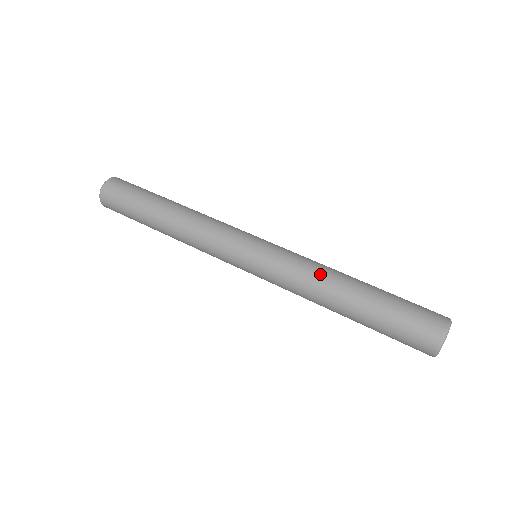
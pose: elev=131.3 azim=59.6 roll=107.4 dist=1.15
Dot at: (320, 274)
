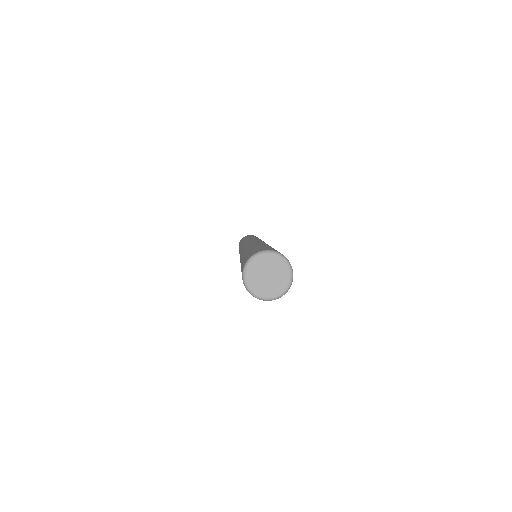
Dot at: occluded
